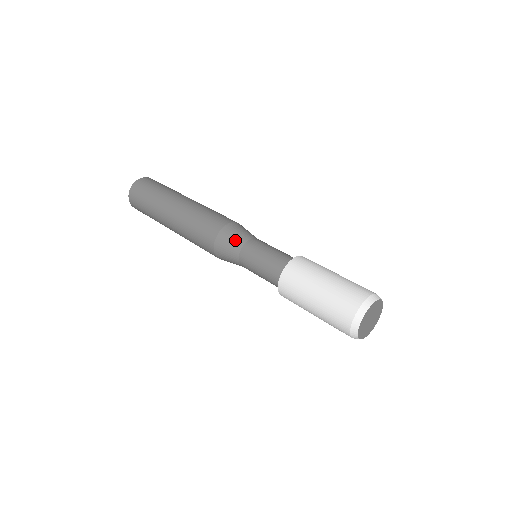
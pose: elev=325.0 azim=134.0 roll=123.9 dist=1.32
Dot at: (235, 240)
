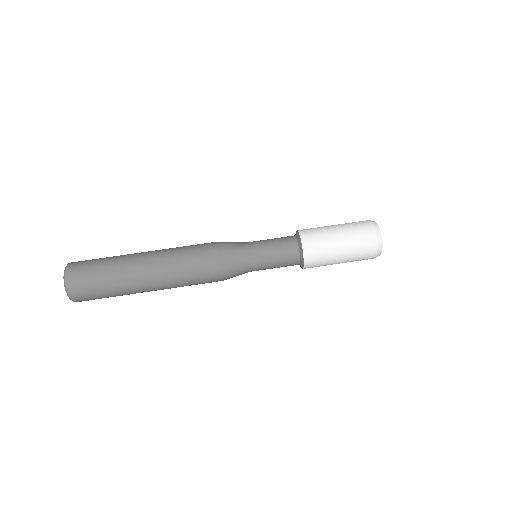
Dot at: (237, 248)
